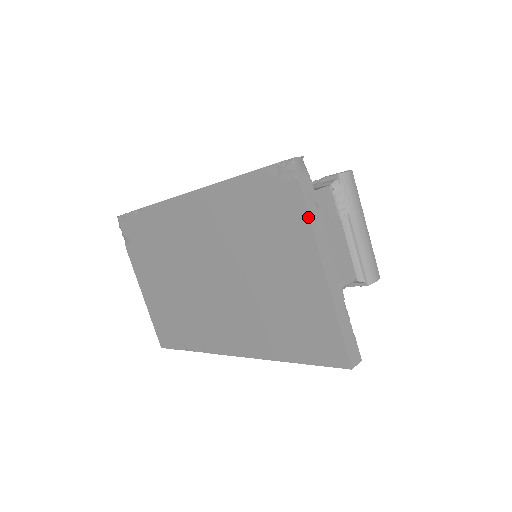
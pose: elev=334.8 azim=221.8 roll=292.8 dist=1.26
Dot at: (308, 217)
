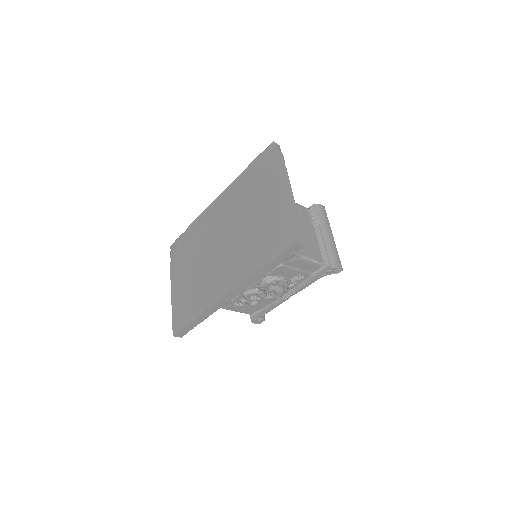
Dot at: (278, 165)
